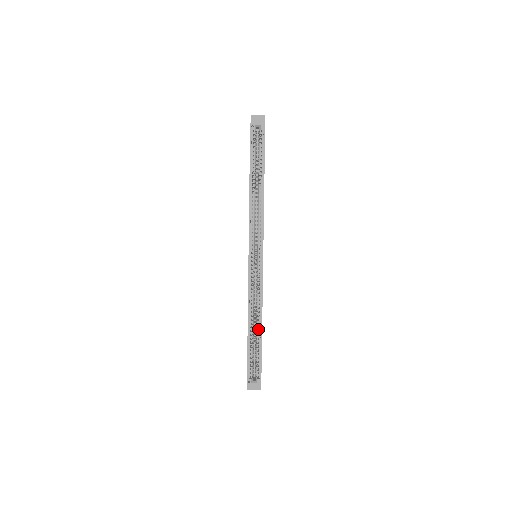
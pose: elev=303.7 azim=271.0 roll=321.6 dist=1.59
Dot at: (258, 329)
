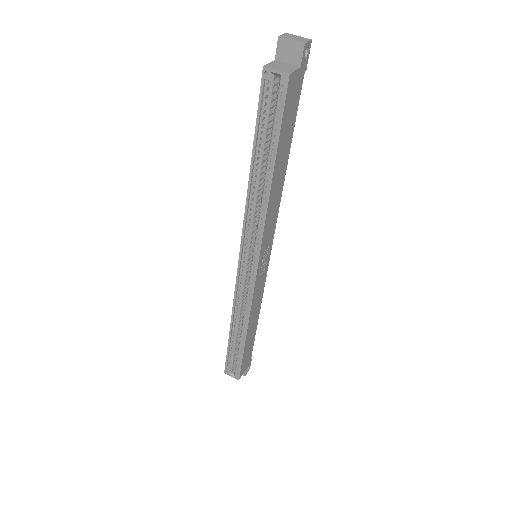
Dot at: (242, 335)
